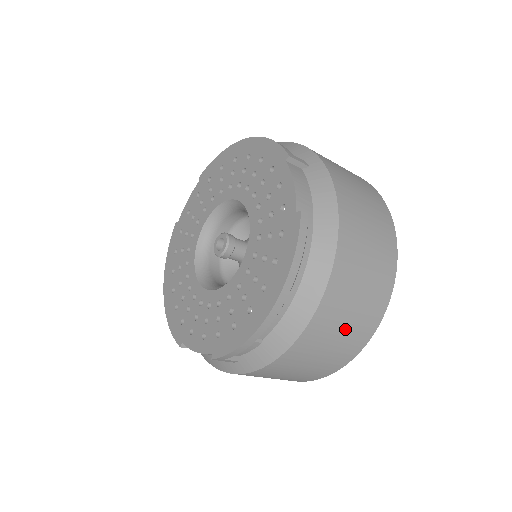
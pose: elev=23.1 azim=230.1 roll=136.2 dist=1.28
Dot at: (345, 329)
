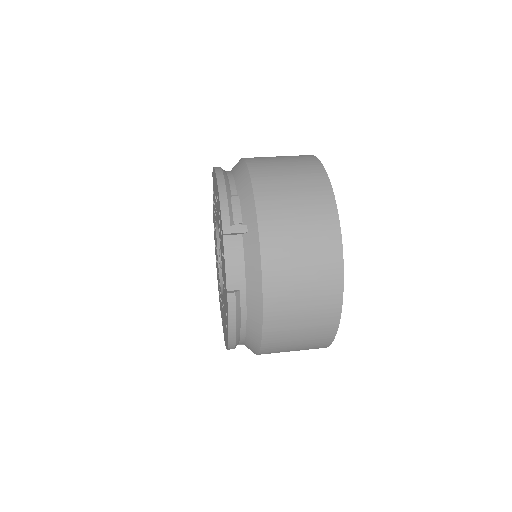
Dot at: (299, 345)
